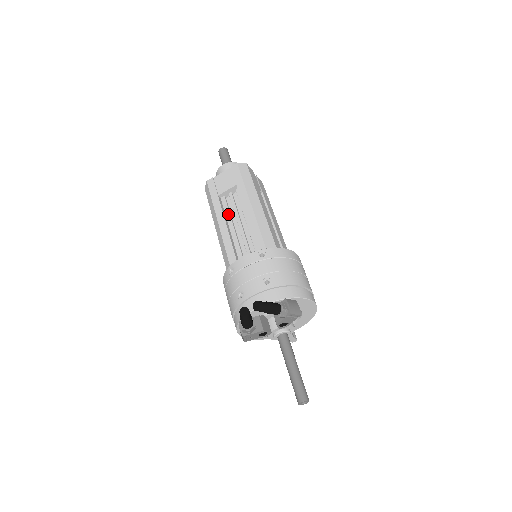
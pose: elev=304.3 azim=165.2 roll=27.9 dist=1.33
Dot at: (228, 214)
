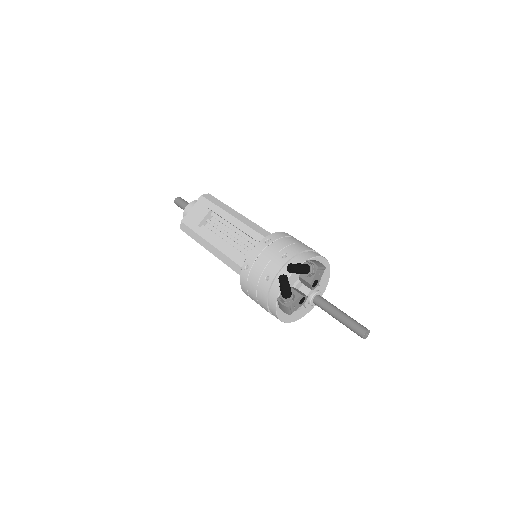
Dot at: (215, 235)
